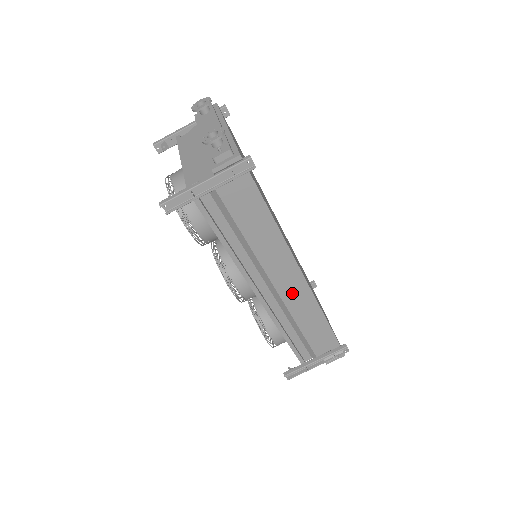
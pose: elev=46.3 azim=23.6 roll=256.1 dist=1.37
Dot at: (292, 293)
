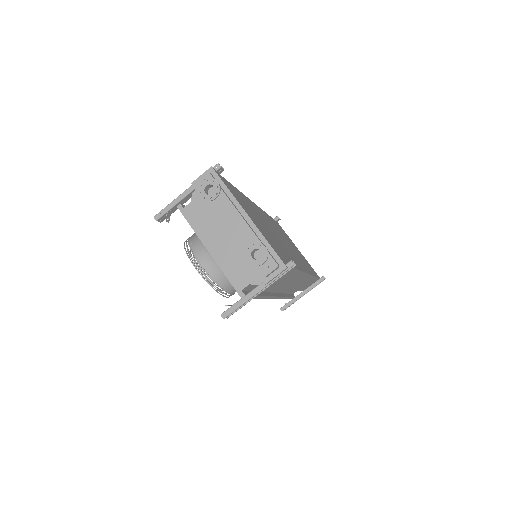
Dot at: (297, 283)
